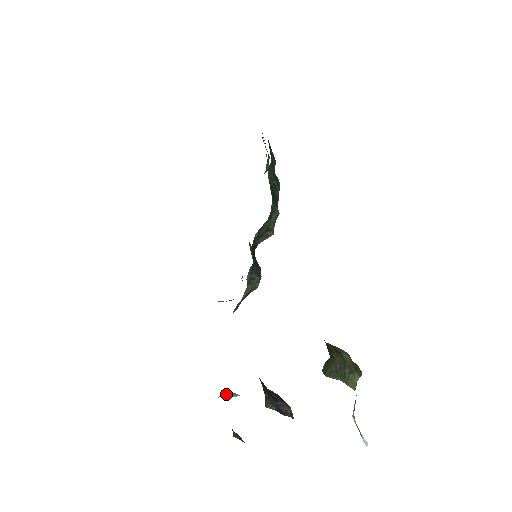
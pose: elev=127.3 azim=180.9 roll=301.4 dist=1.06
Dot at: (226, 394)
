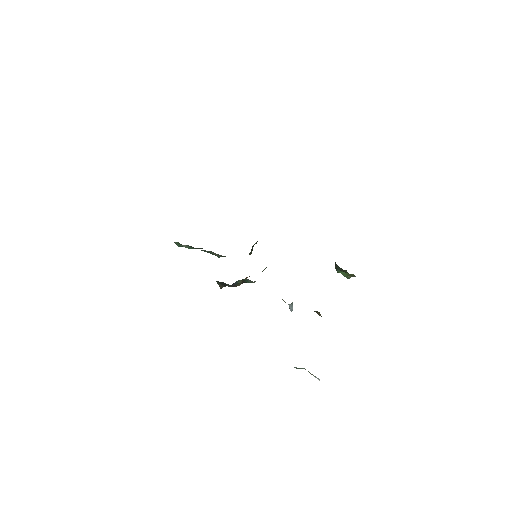
Dot at: (292, 304)
